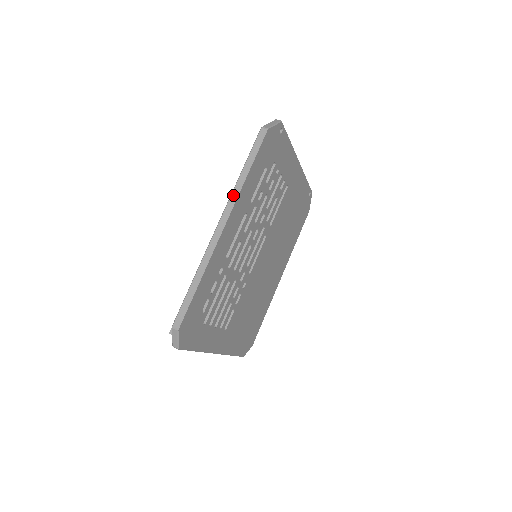
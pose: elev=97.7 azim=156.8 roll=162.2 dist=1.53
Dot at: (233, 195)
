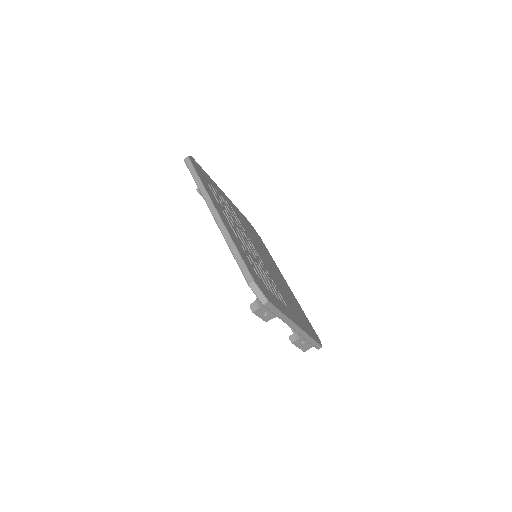
Dot at: (205, 196)
